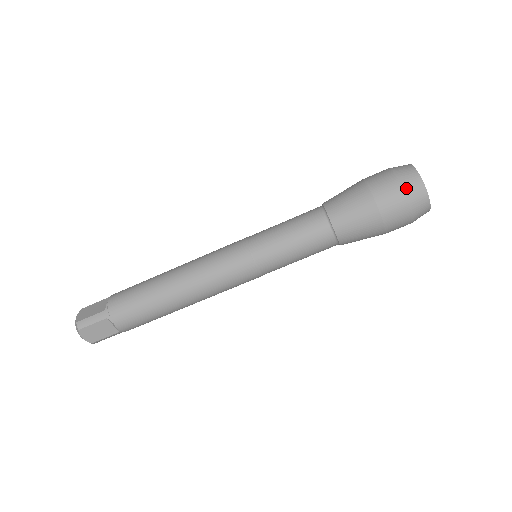
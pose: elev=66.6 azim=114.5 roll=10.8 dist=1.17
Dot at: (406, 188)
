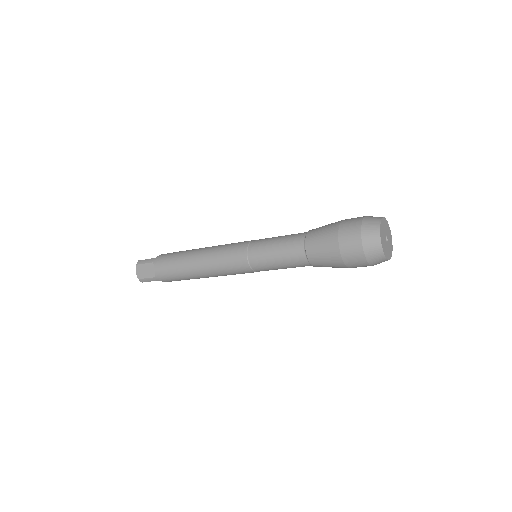
Dot at: (370, 261)
